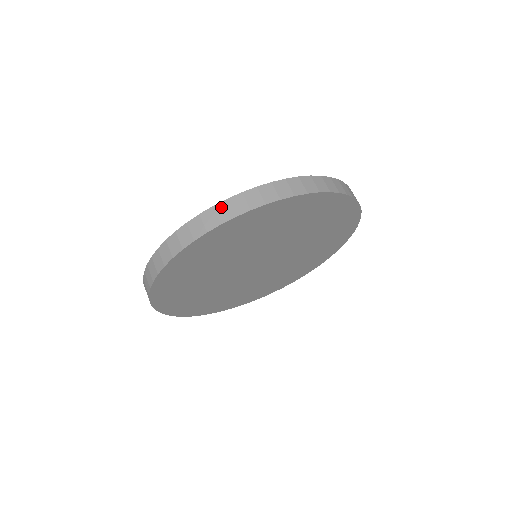
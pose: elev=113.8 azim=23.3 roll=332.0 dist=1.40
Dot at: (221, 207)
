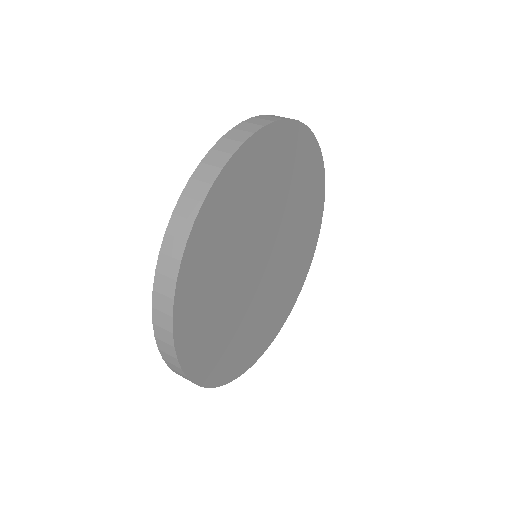
Dot at: (262, 117)
